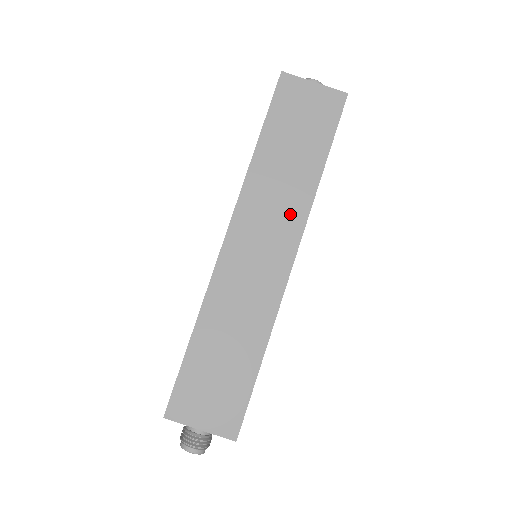
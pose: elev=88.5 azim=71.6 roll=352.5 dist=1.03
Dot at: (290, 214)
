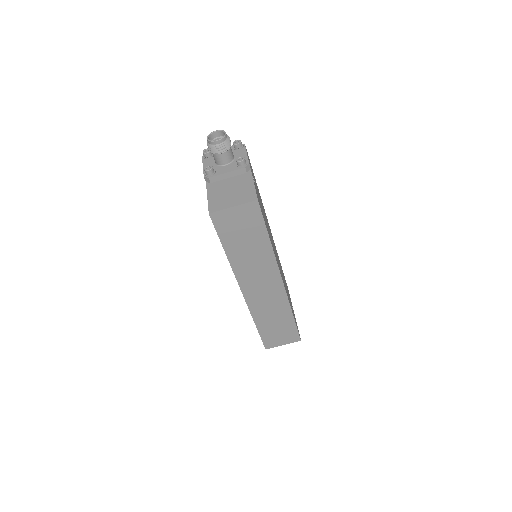
Dot at: (267, 268)
